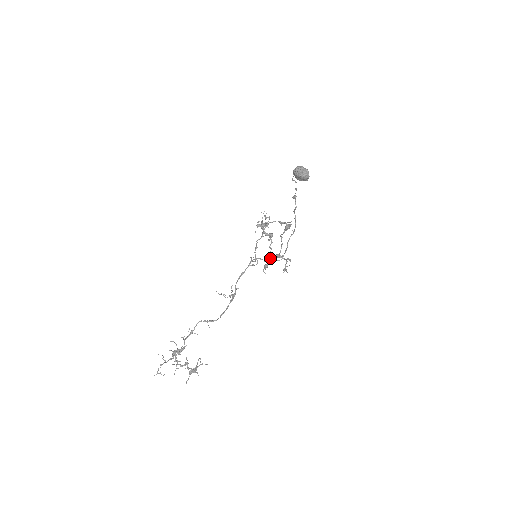
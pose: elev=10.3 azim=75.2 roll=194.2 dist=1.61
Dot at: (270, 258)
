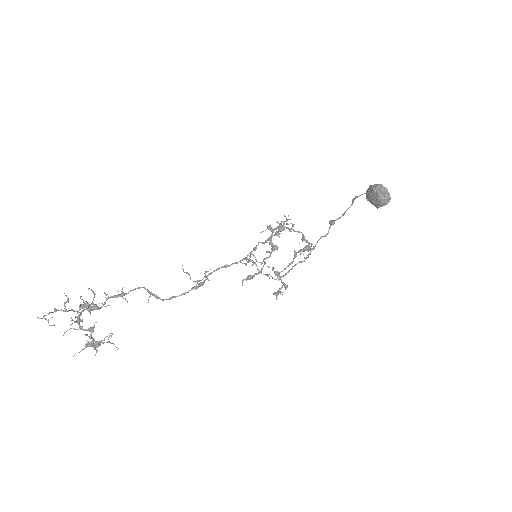
Dot at: (261, 271)
